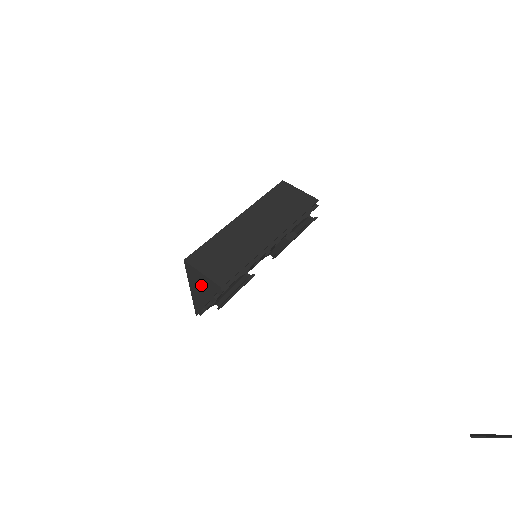
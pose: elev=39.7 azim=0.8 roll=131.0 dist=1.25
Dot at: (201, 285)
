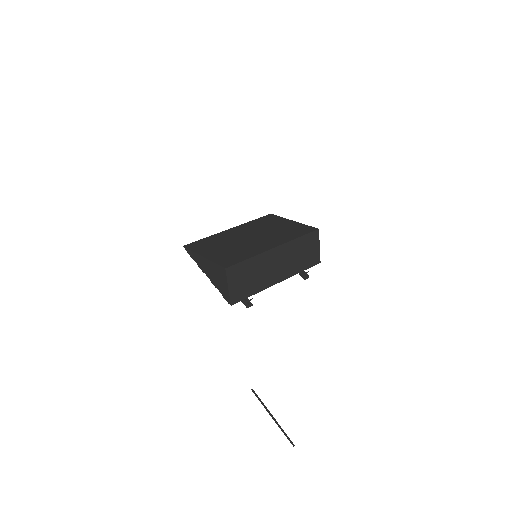
Dot at: (217, 278)
